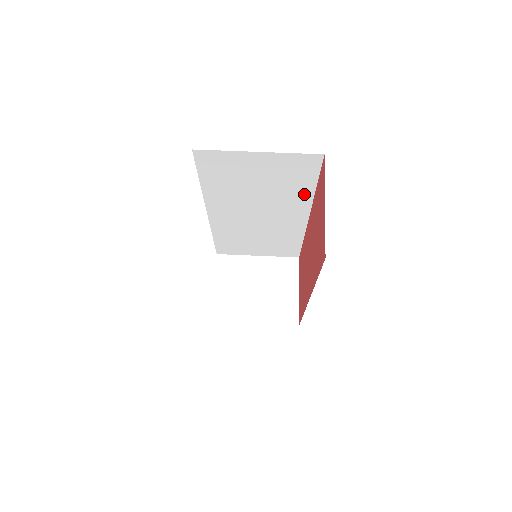
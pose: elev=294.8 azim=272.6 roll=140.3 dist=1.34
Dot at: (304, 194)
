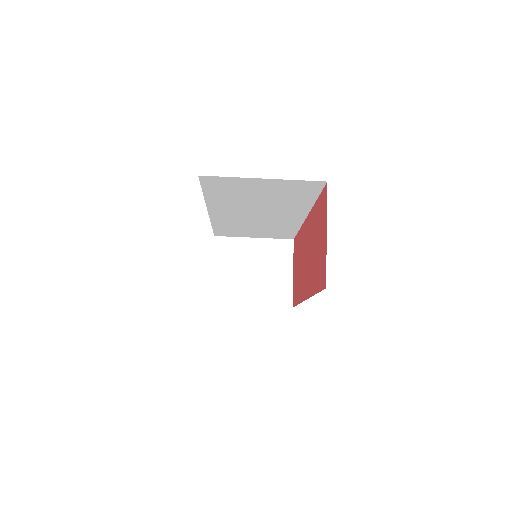
Dot at: (304, 203)
